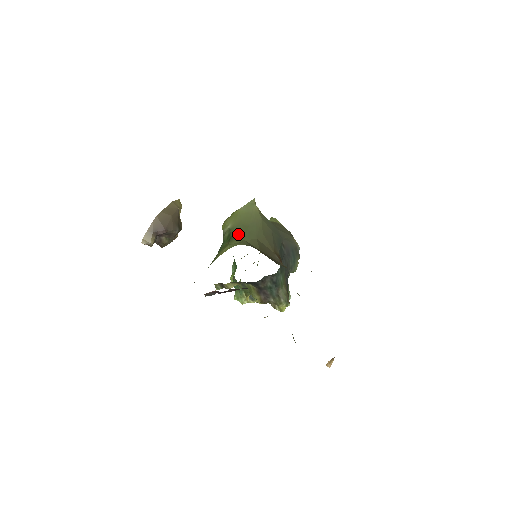
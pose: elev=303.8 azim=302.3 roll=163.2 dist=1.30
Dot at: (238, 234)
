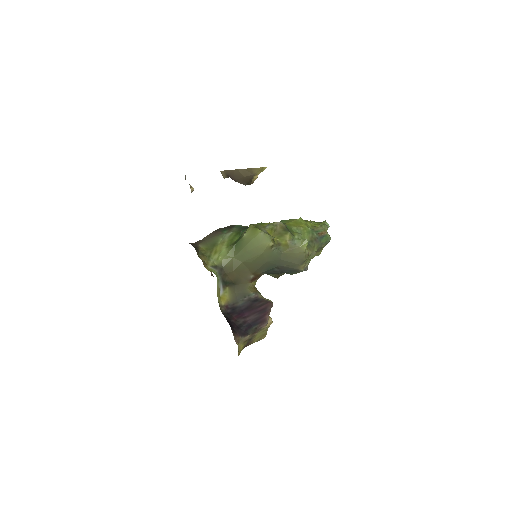
Dot at: (238, 248)
